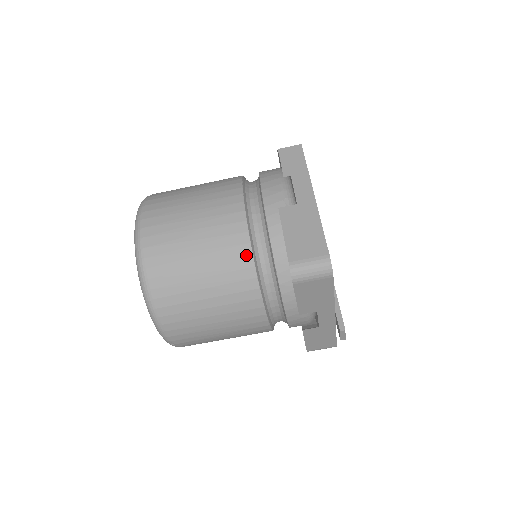
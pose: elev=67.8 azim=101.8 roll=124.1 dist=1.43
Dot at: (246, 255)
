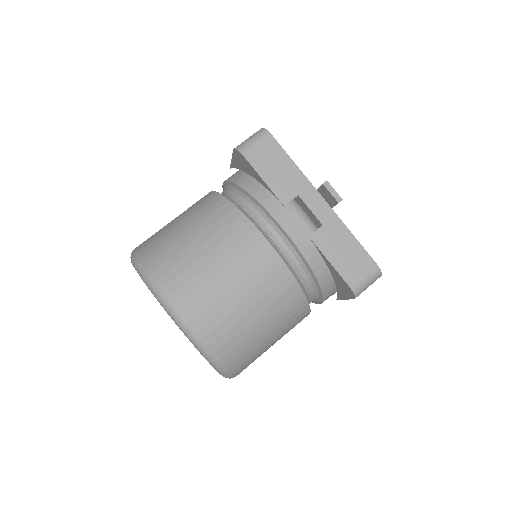
Dot at: (215, 197)
